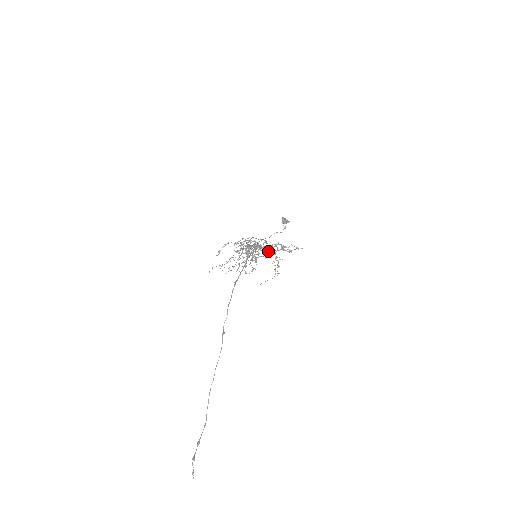
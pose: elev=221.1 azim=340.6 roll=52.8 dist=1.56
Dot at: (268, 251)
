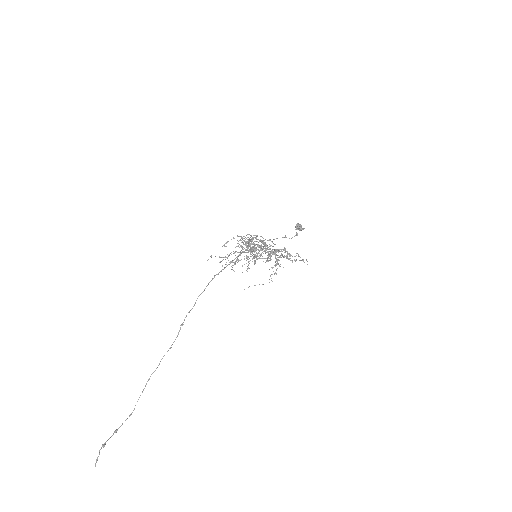
Dot at: occluded
